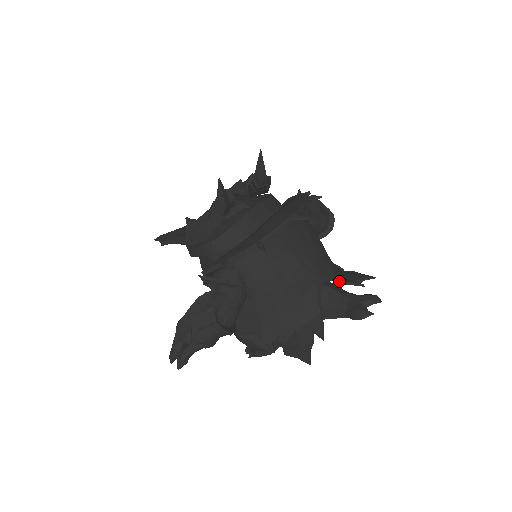
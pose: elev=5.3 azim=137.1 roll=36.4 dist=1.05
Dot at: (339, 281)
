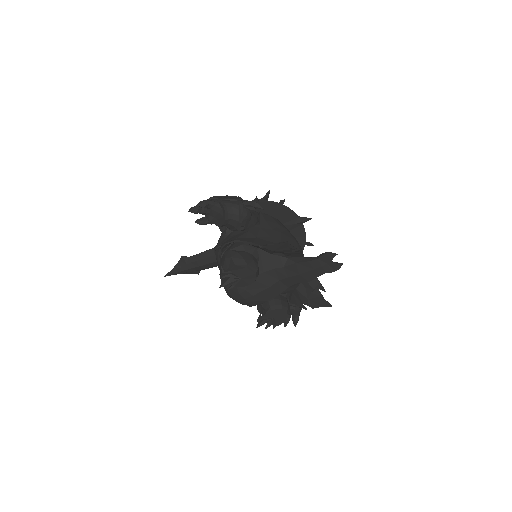
Dot at: occluded
